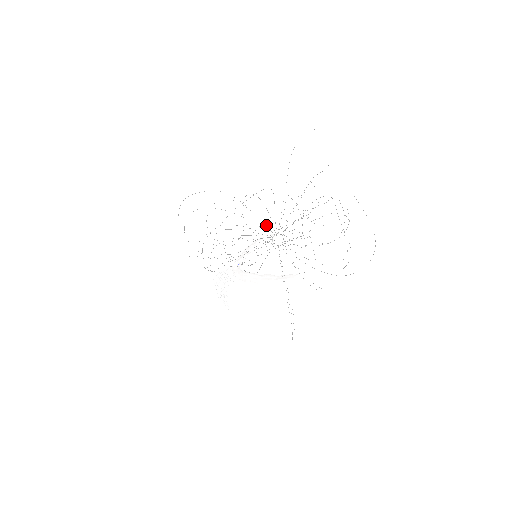
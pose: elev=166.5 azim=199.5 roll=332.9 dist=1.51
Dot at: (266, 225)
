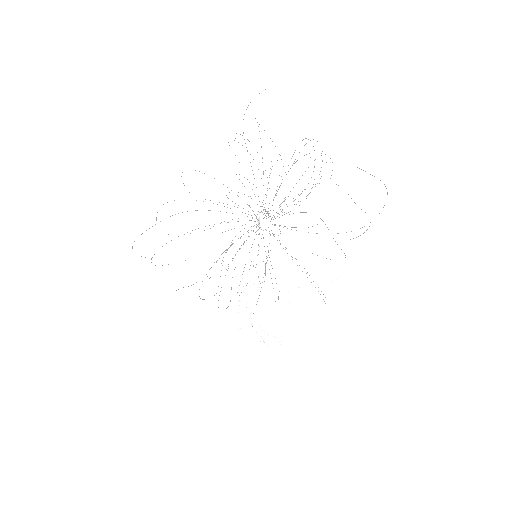
Dot at: occluded
